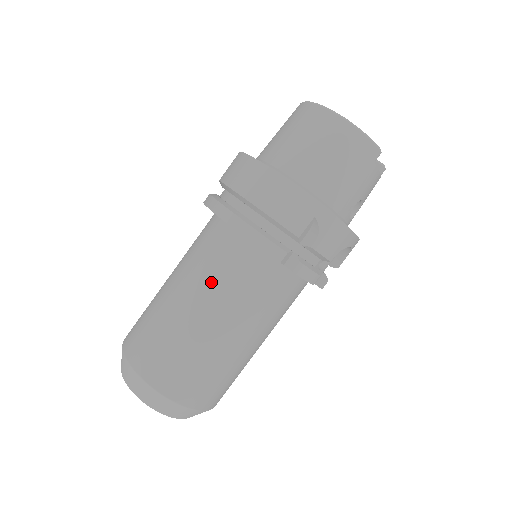
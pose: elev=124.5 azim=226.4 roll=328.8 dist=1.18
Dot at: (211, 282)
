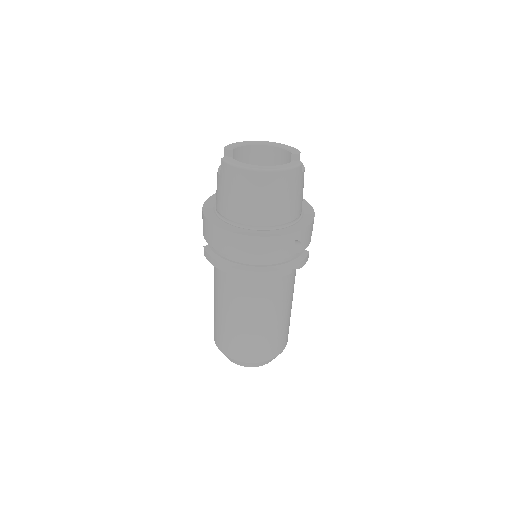
Dot at: (257, 304)
